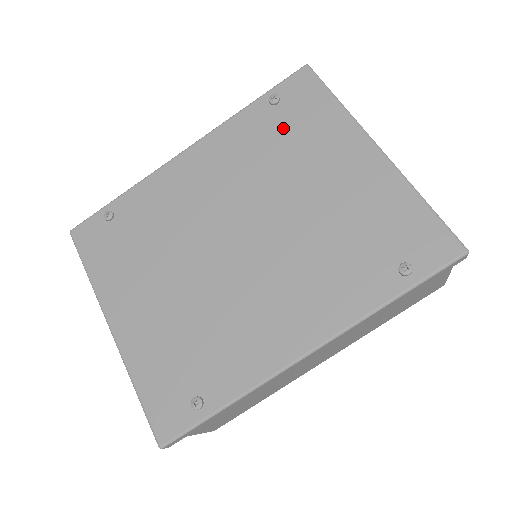
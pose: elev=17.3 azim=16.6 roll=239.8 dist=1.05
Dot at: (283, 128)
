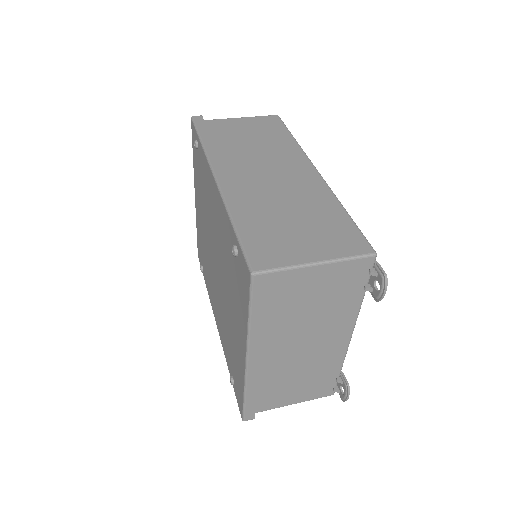
Dot at: (233, 269)
